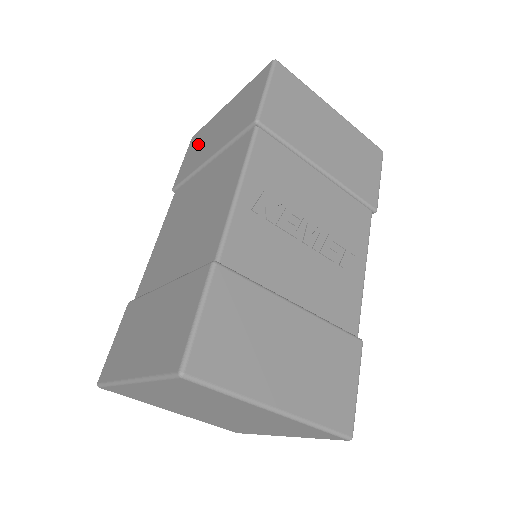
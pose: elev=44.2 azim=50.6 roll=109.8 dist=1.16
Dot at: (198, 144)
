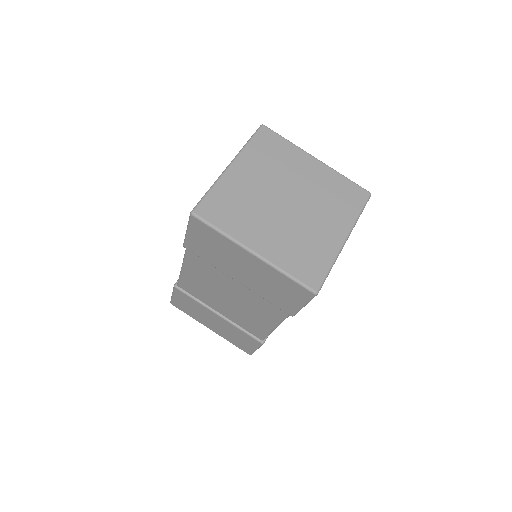
Dot at: occluded
